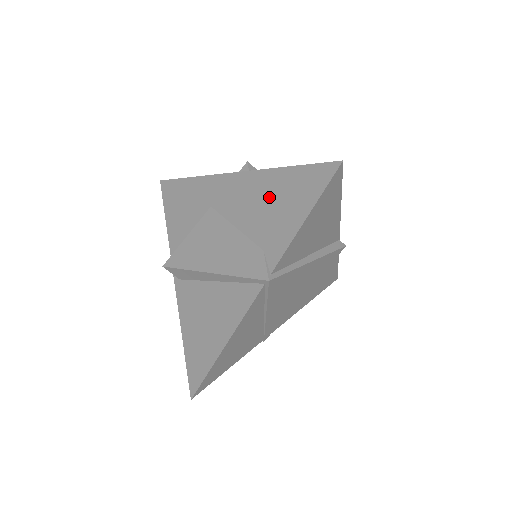
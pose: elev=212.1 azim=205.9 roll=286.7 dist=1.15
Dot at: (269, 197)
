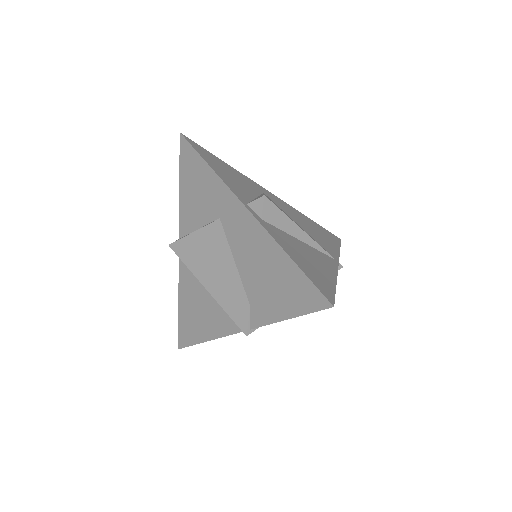
Dot at: (268, 268)
